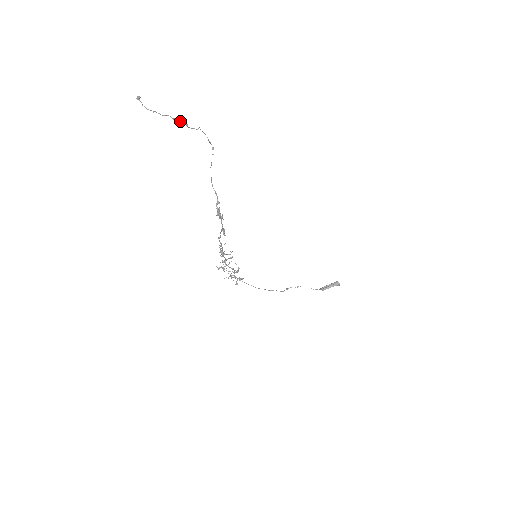
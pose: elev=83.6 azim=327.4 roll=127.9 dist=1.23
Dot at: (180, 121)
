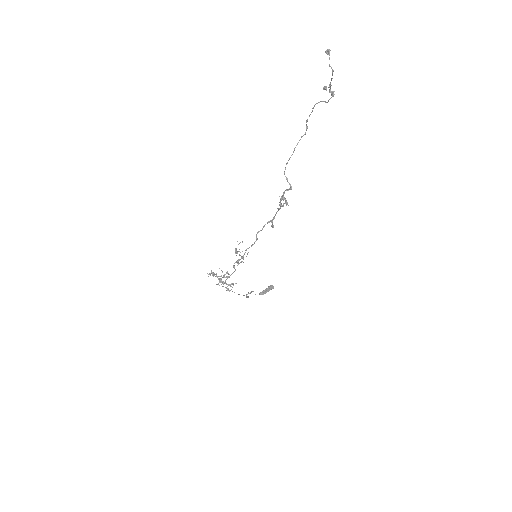
Dot at: (329, 89)
